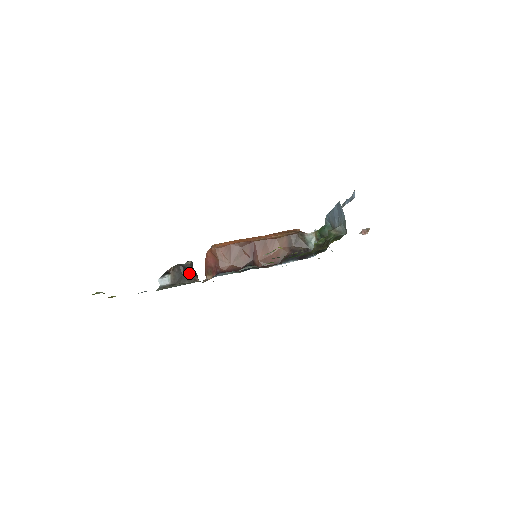
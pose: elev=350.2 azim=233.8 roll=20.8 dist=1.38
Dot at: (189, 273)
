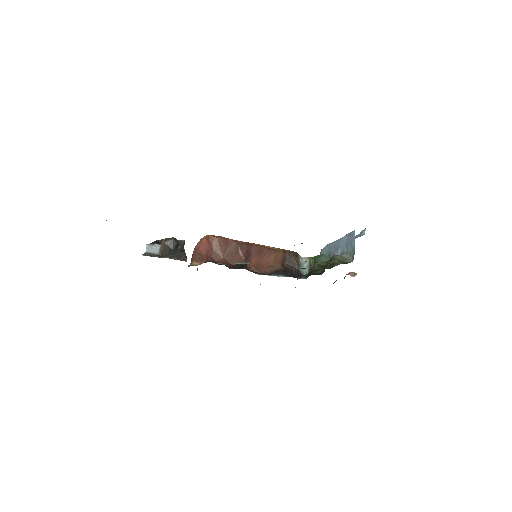
Dot at: (180, 251)
